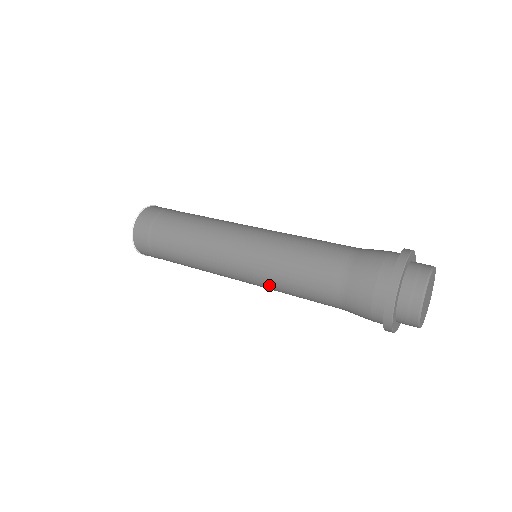
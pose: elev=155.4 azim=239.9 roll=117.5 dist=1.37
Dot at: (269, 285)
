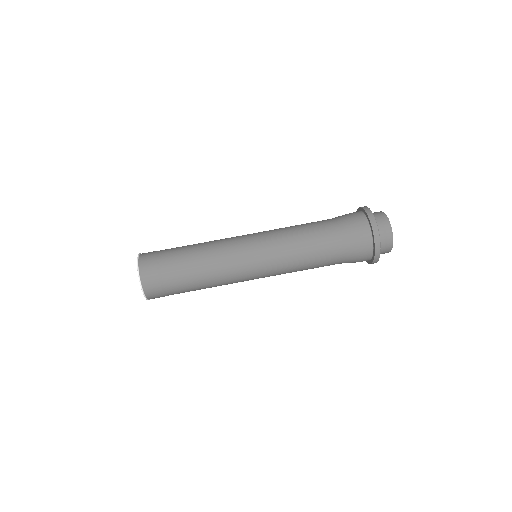
Dot at: occluded
